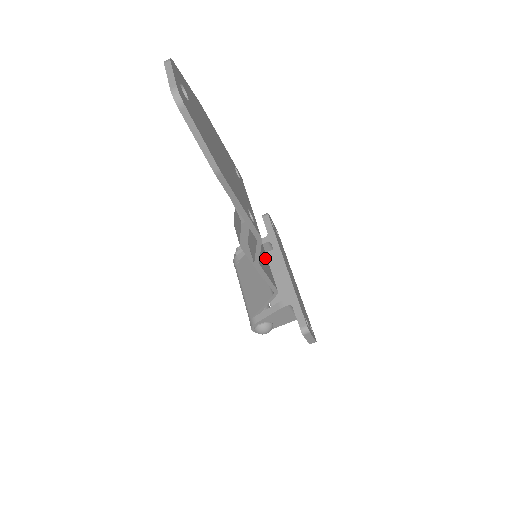
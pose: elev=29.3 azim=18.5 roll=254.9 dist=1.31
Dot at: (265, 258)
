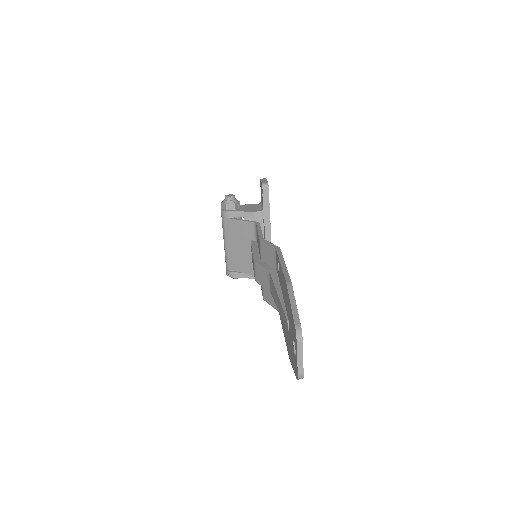
Dot at: occluded
